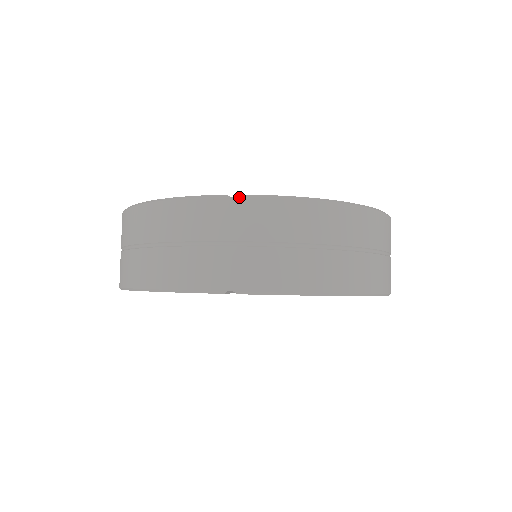
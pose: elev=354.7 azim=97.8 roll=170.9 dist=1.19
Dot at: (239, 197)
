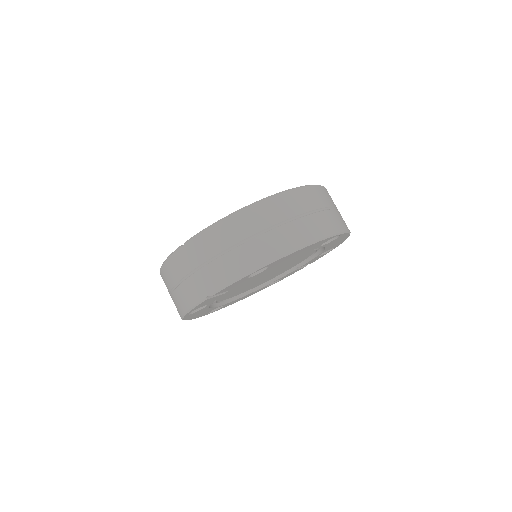
Dot at: (185, 244)
